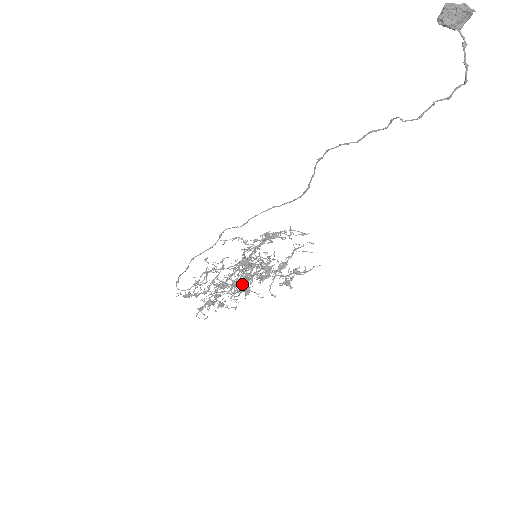
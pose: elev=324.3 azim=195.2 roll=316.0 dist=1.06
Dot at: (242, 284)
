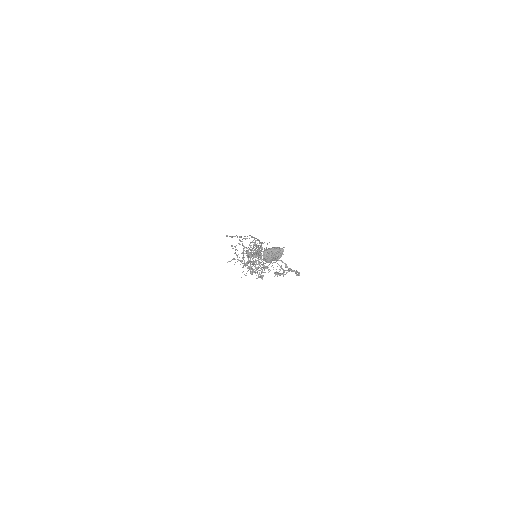
Dot at: occluded
